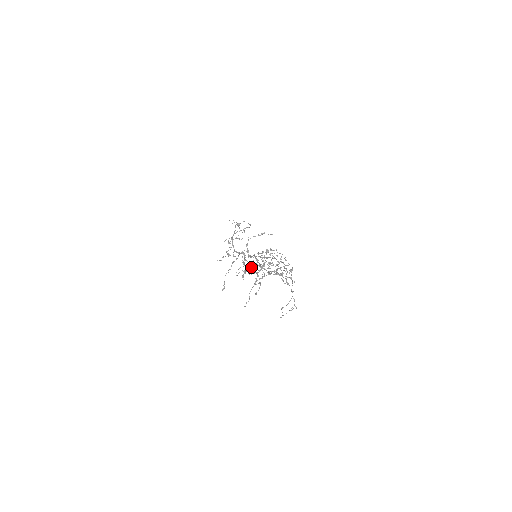
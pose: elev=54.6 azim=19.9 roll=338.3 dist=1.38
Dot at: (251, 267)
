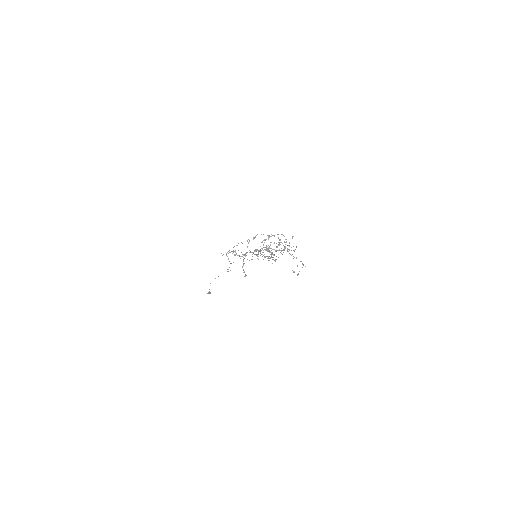
Dot at: occluded
